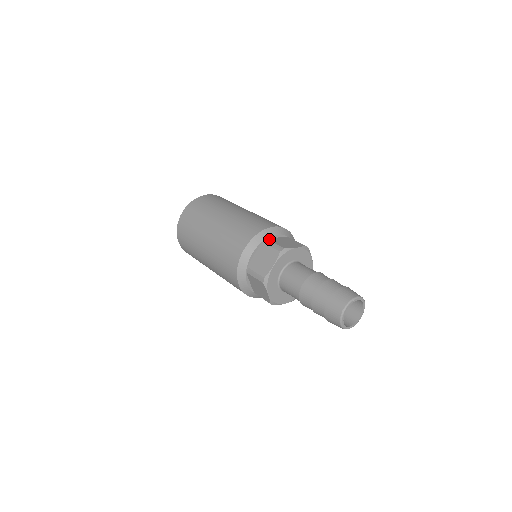
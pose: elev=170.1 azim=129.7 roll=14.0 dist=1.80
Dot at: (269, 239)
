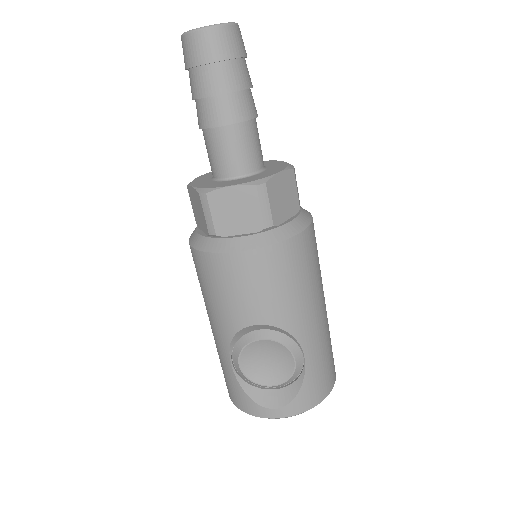
Dot at: occluded
